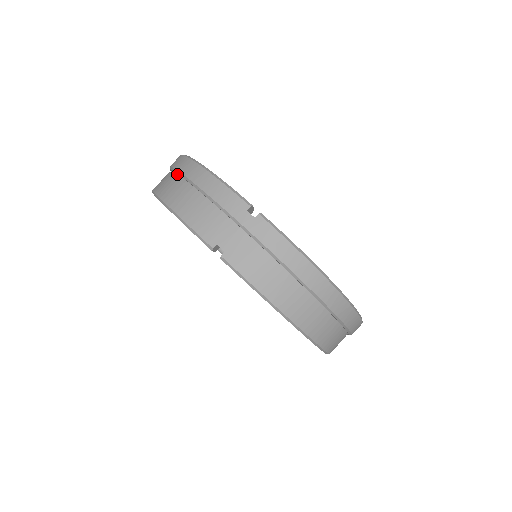
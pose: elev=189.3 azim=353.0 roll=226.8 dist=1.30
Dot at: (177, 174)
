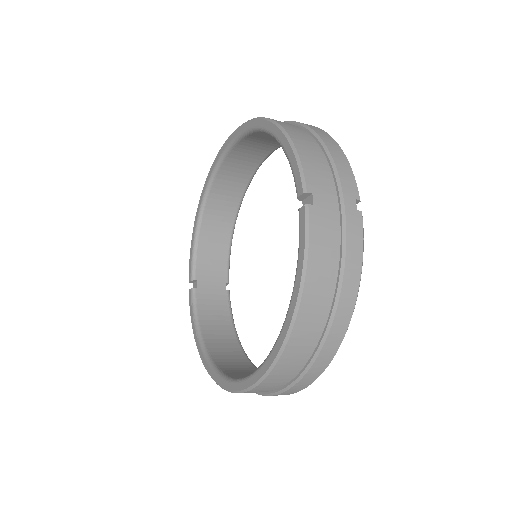
Dot at: (300, 127)
